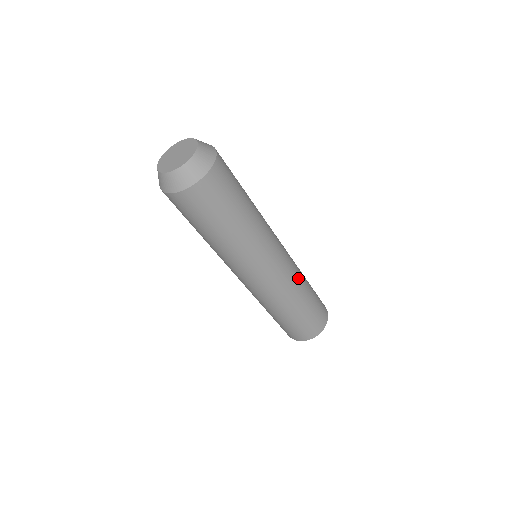
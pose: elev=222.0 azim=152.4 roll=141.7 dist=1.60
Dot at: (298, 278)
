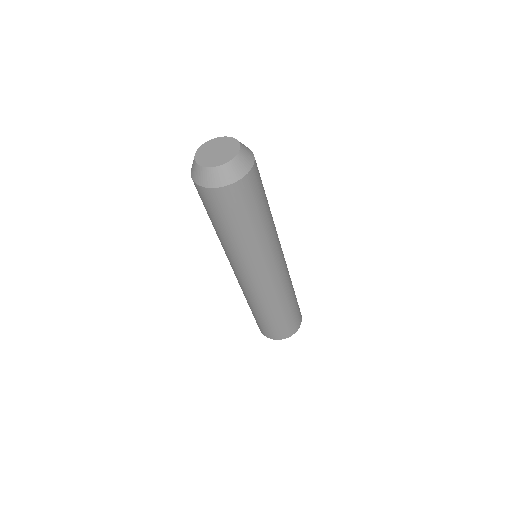
Dot at: occluded
